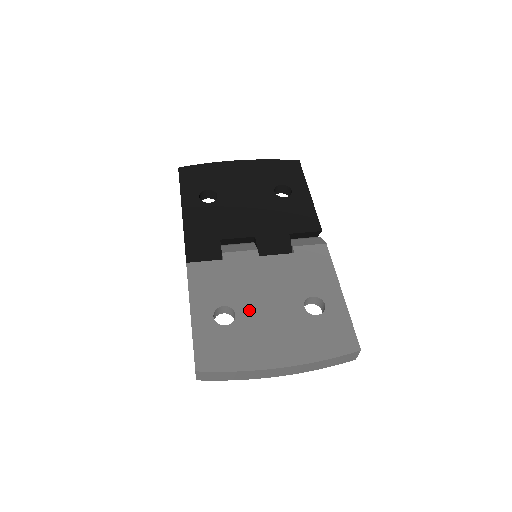
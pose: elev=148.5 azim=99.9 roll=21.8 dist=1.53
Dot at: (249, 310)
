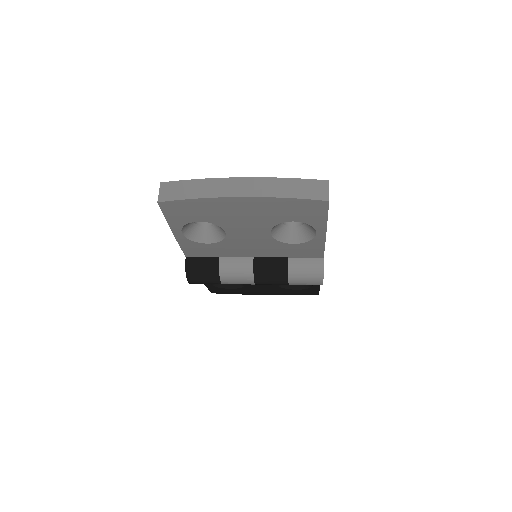
Dot at: occluded
